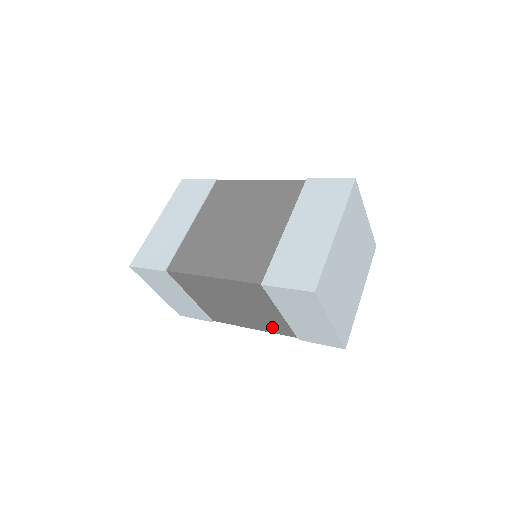
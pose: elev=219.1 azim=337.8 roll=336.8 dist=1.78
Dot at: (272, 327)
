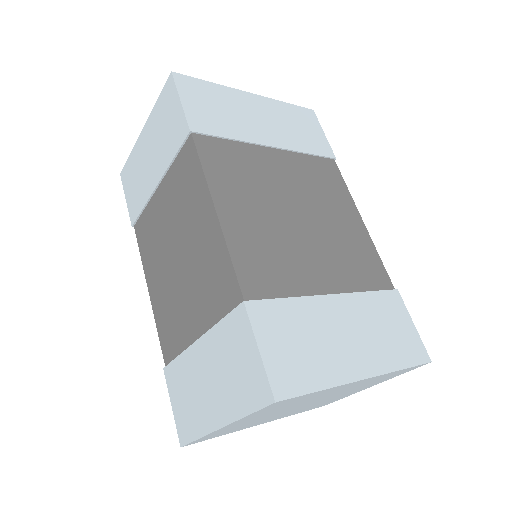
Dot at: (166, 322)
